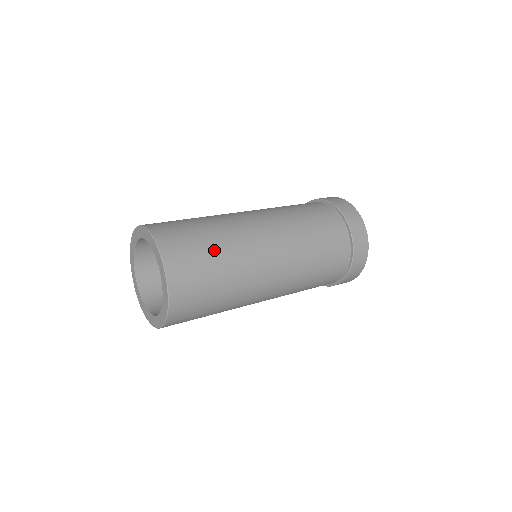
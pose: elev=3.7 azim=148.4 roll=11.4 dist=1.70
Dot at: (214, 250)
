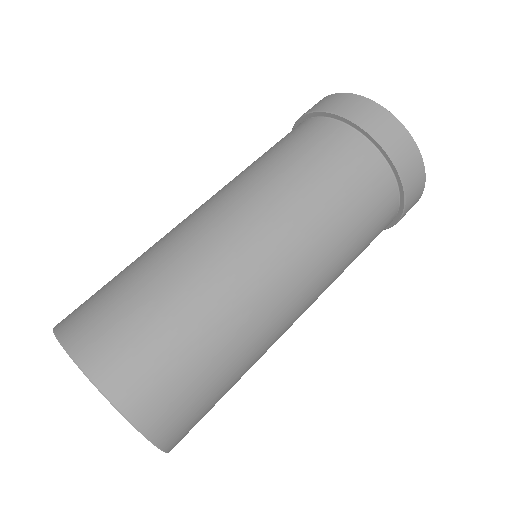
Dot at: (223, 373)
